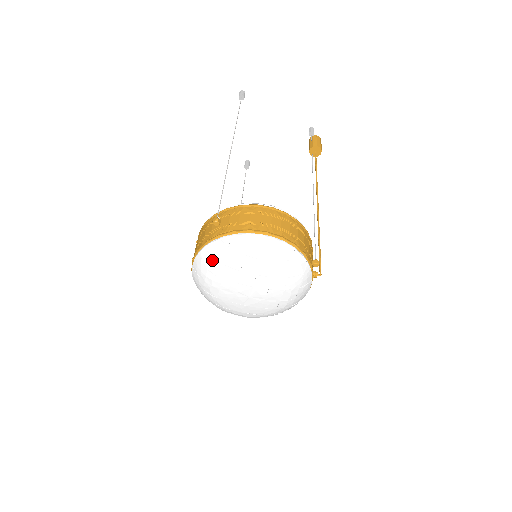
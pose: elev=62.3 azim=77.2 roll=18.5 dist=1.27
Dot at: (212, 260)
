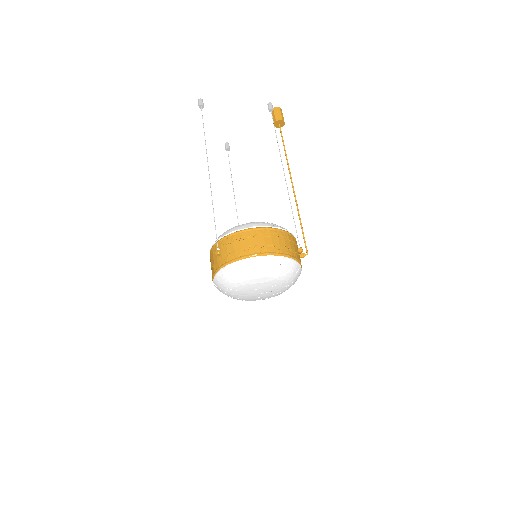
Dot at: (225, 282)
